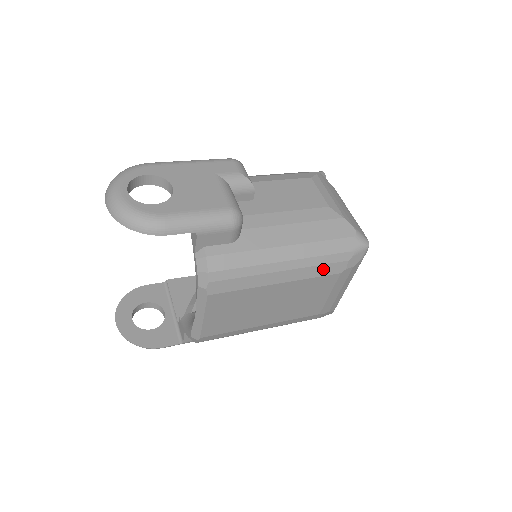
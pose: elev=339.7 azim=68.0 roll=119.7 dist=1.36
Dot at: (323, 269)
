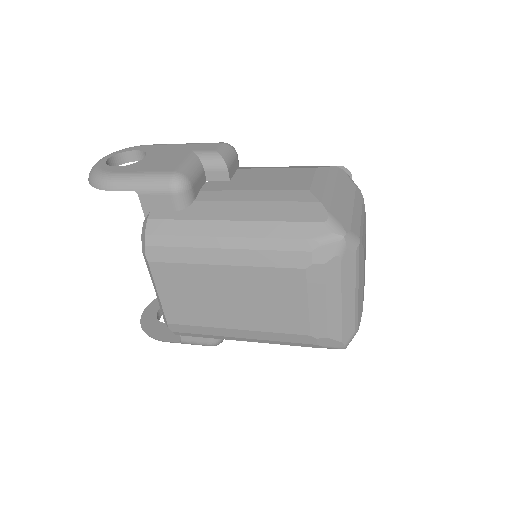
Dot at: (278, 257)
